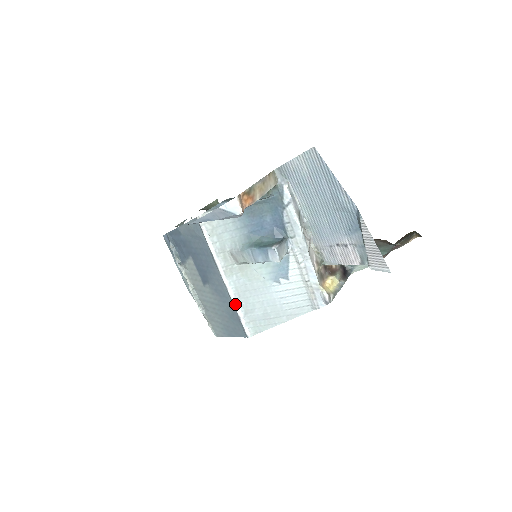
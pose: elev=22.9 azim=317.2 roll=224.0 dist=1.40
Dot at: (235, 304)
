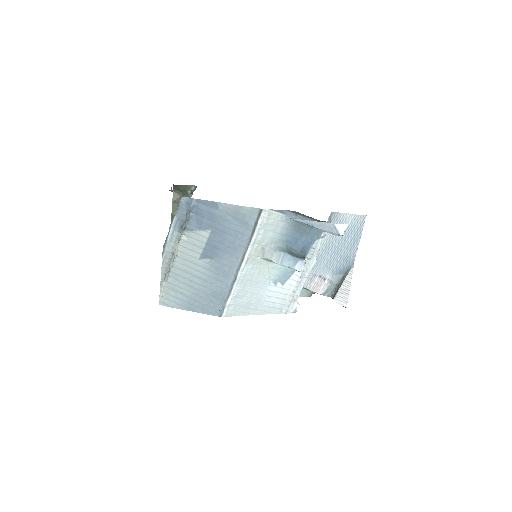
Dot at: (234, 286)
